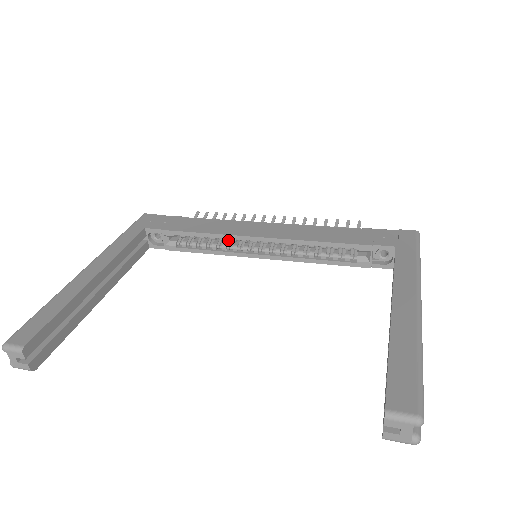
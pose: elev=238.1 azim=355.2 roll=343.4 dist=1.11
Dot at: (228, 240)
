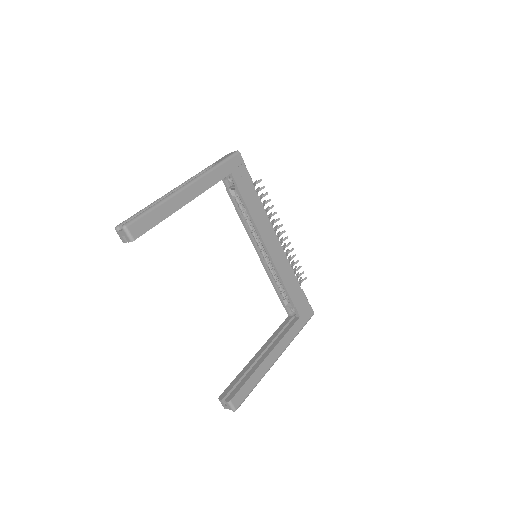
Dot at: occluded
